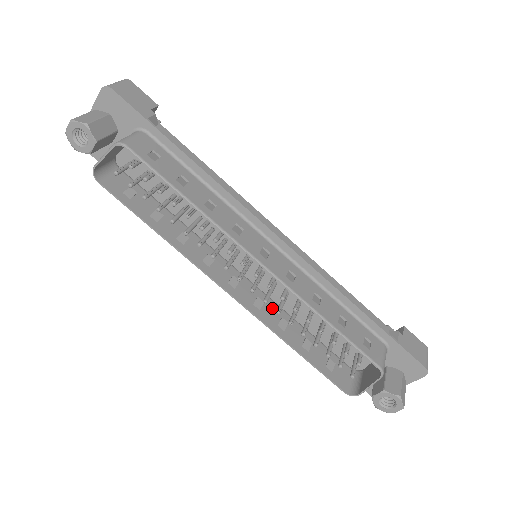
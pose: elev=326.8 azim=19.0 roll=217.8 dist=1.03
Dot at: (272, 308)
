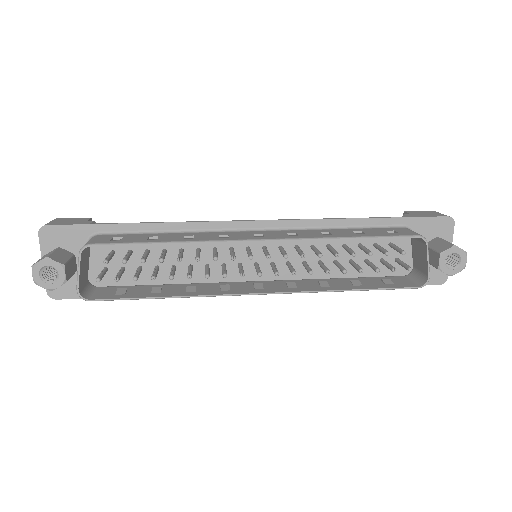
Dot at: (305, 282)
